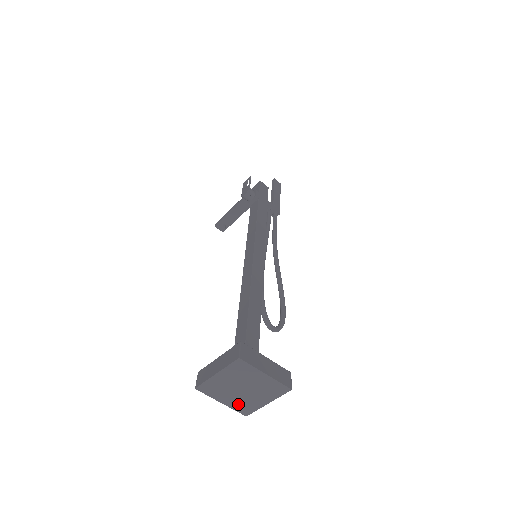
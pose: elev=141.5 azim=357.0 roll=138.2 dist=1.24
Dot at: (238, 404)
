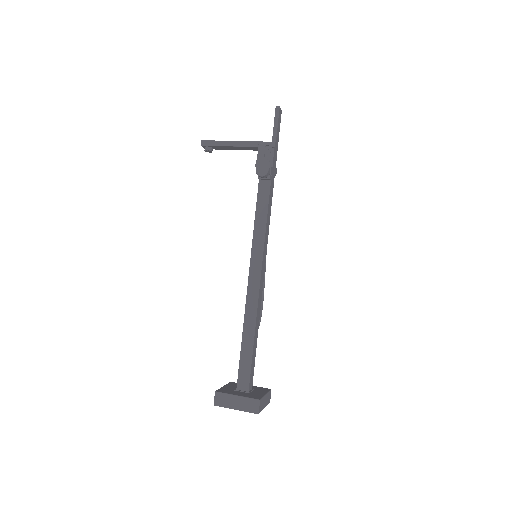
Dot at: occluded
